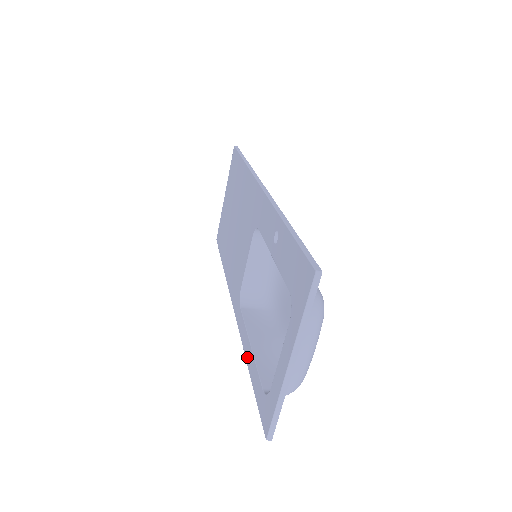
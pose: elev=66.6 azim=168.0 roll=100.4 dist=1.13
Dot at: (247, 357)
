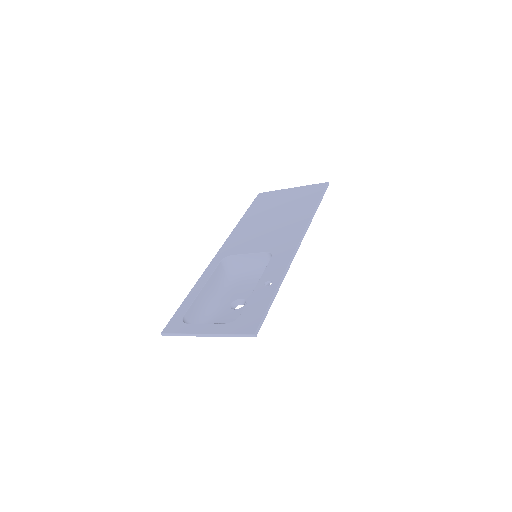
Dot at: (195, 288)
